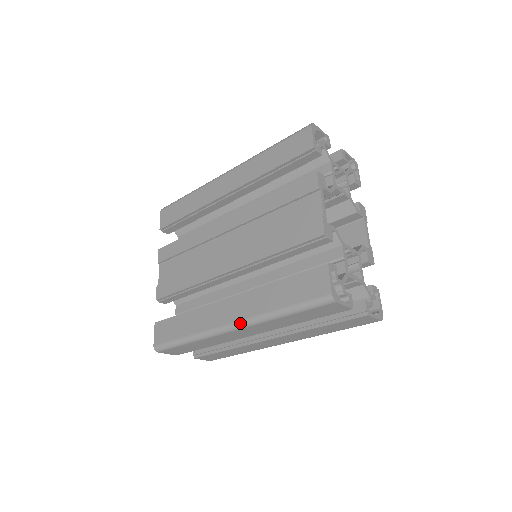
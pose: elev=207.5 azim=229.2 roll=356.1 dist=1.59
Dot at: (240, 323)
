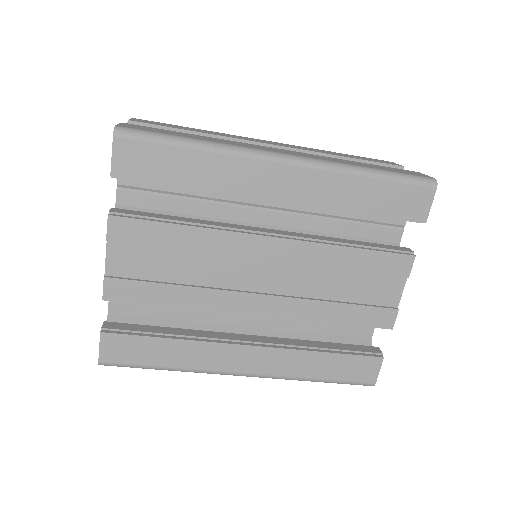
Dot at: (261, 377)
